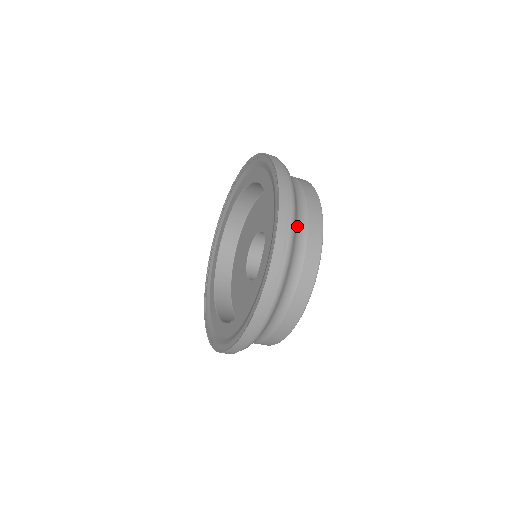
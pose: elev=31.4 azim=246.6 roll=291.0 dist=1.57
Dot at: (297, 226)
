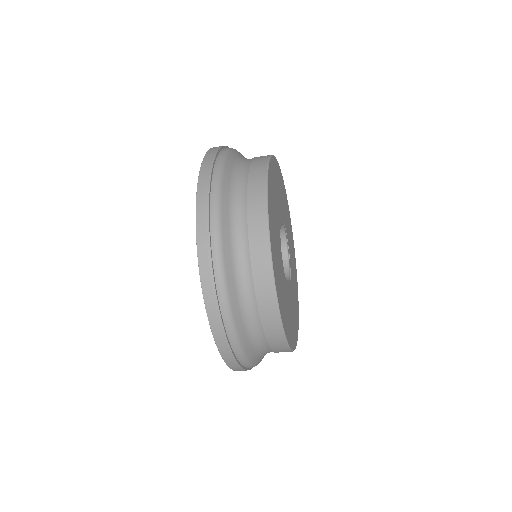
Dot at: (237, 162)
